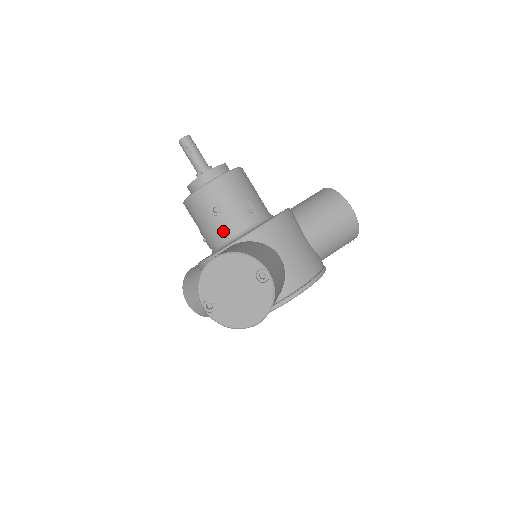
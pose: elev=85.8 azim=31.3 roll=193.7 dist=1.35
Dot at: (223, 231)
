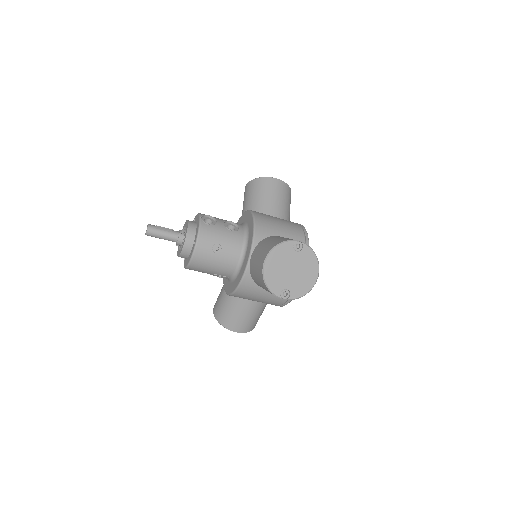
Dot at: occluded
